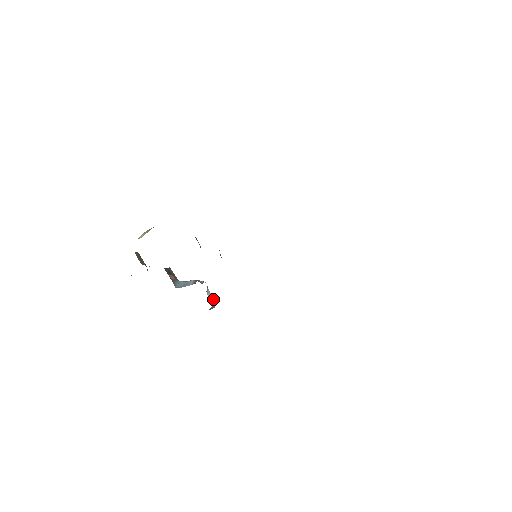
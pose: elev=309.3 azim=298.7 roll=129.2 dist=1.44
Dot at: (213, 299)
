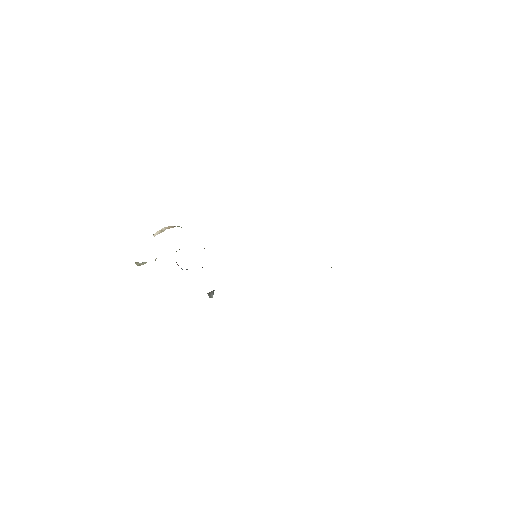
Dot at: occluded
